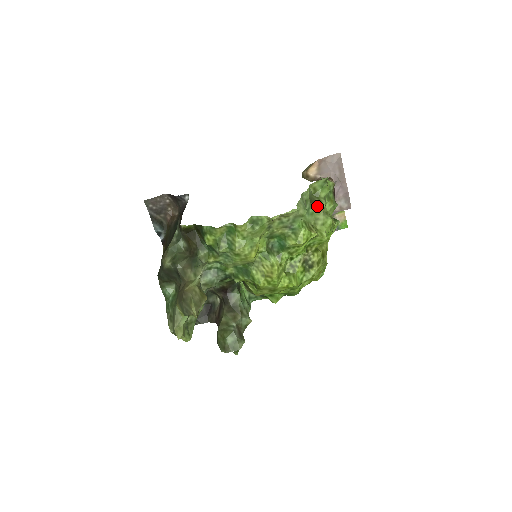
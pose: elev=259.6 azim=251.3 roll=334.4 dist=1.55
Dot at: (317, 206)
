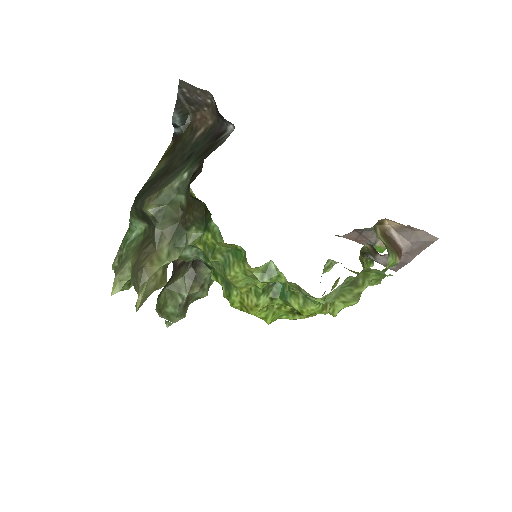
Dot at: (354, 288)
